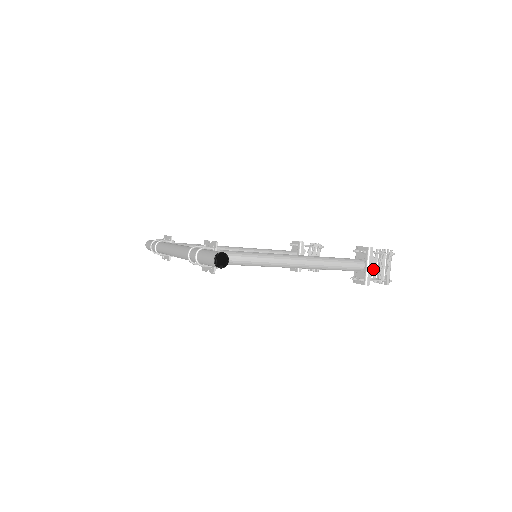
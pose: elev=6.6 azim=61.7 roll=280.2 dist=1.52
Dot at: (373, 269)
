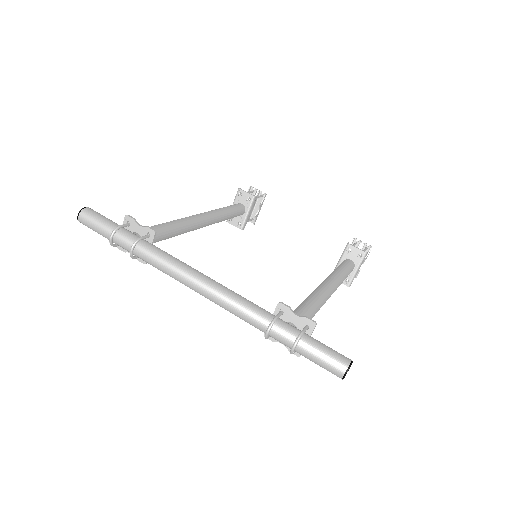
Dot at: occluded
